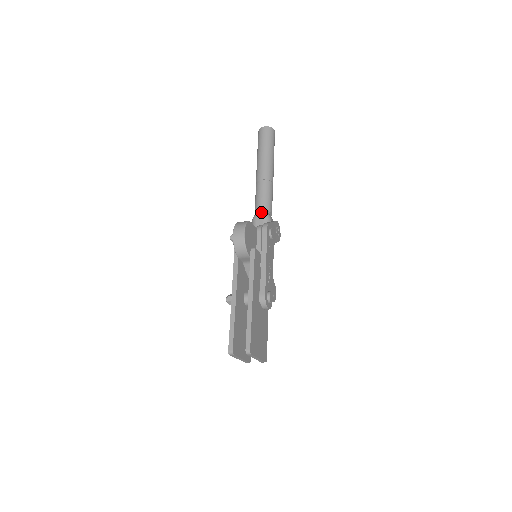
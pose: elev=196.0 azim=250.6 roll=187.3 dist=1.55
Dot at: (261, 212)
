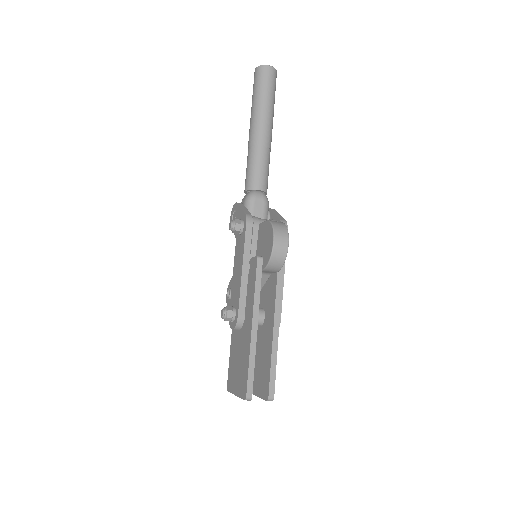
Dot at: (260, 193)
